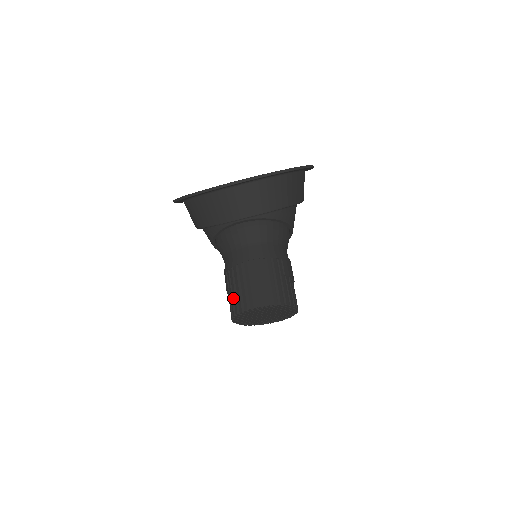
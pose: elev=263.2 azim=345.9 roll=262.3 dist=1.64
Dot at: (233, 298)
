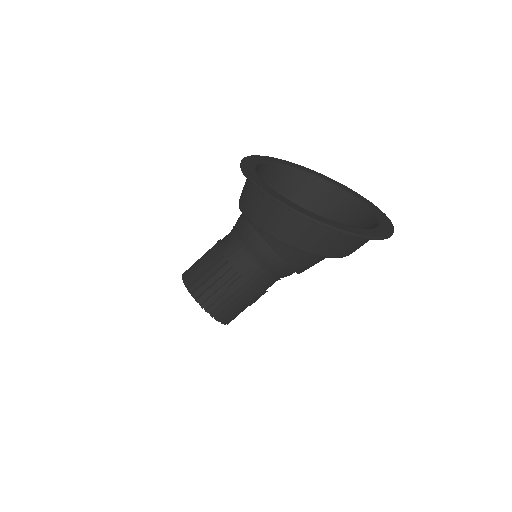
Dot at: occluded
